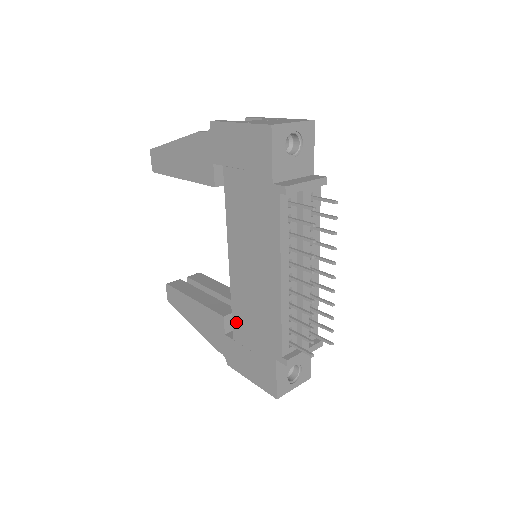
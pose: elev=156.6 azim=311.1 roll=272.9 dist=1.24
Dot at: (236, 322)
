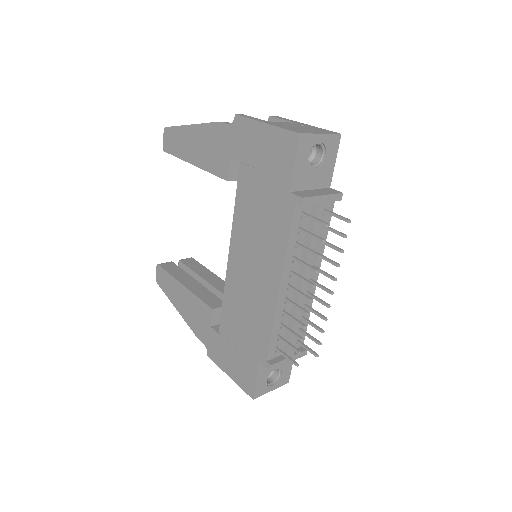
Dot at: (225, 317)
